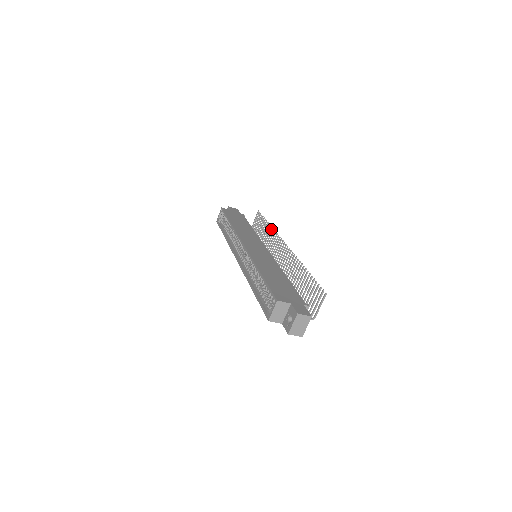
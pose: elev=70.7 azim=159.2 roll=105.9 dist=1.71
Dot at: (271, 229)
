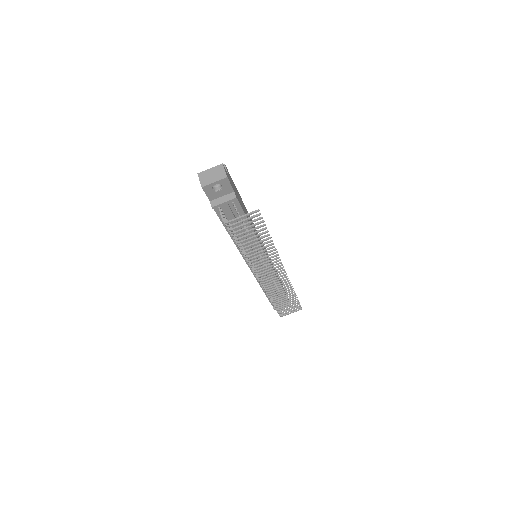
Dot at: (291, 291)
